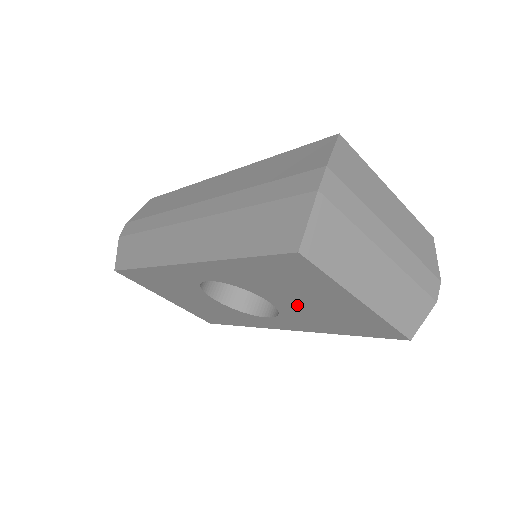
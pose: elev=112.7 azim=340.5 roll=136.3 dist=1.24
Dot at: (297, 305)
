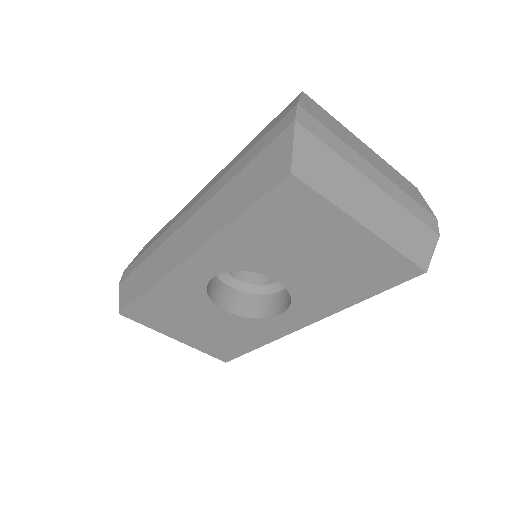
Dot at: (306, 271)
